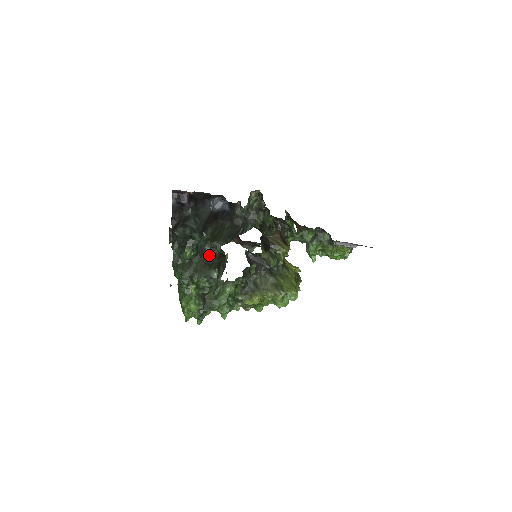
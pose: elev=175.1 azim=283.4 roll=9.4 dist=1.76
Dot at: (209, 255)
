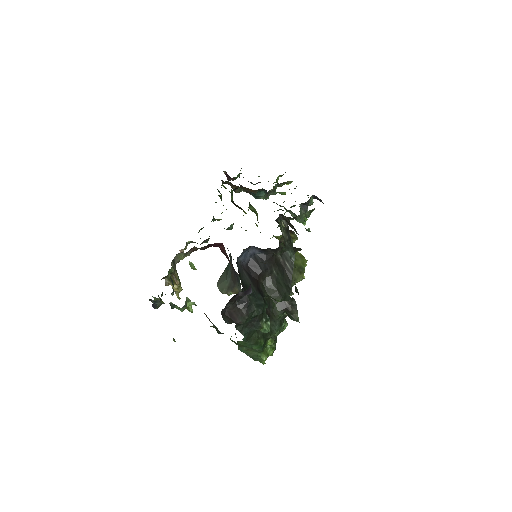
Dot at: occluded
